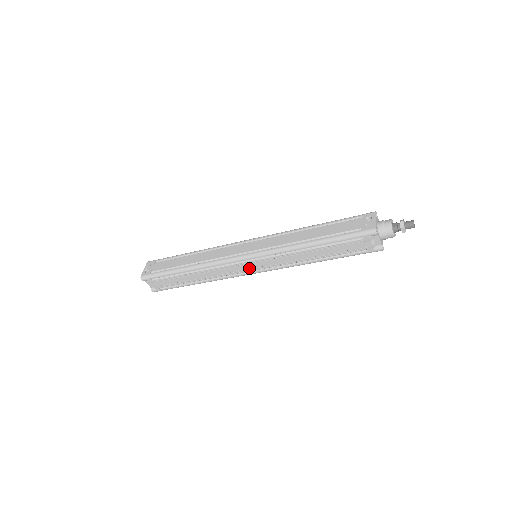
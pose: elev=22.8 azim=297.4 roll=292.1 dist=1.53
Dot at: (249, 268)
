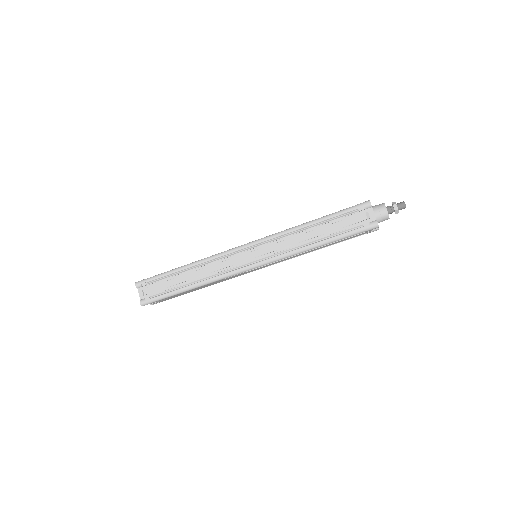
Dot at: (247, 259)
